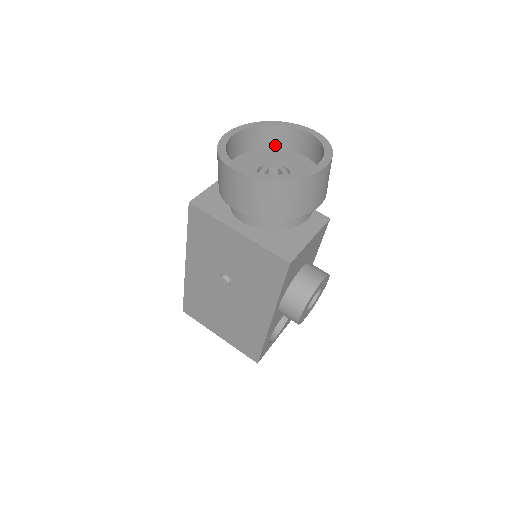
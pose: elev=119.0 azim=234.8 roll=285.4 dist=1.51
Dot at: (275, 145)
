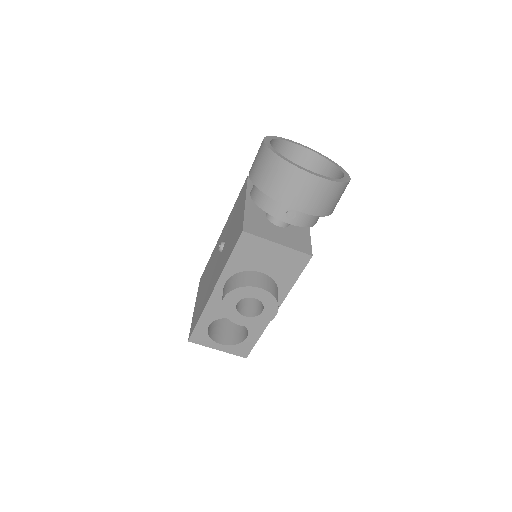
Dot at: occluded
